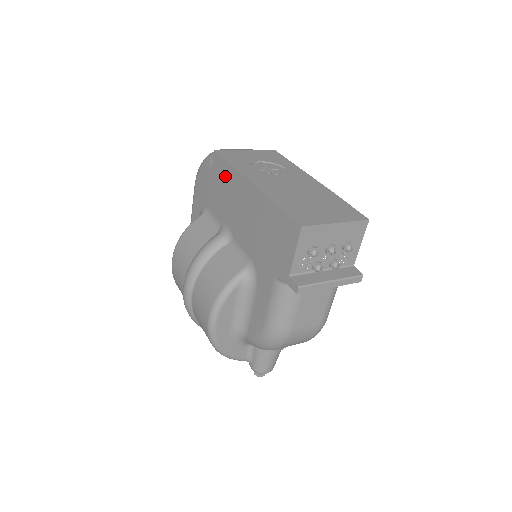
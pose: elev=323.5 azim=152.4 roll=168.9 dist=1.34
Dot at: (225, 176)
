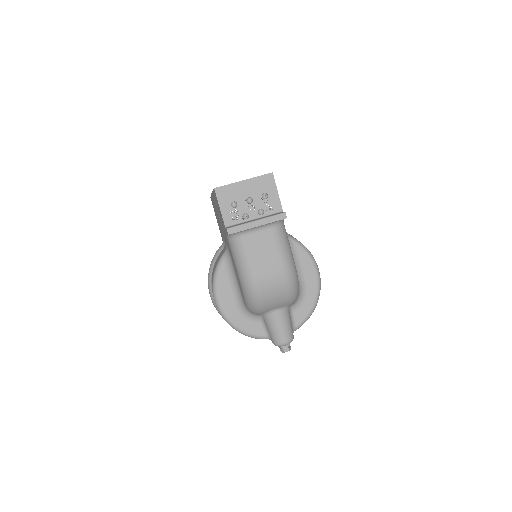
Dot at: occluded
